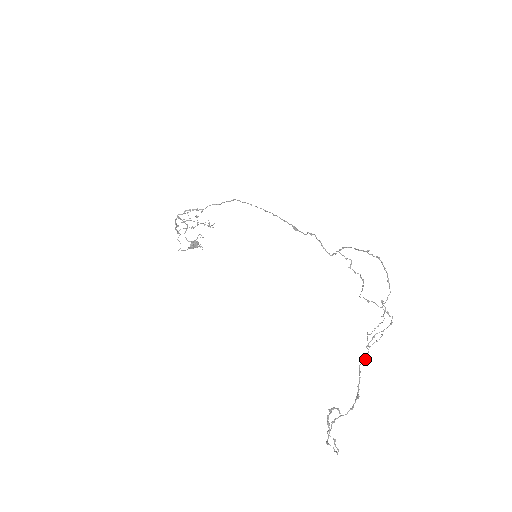
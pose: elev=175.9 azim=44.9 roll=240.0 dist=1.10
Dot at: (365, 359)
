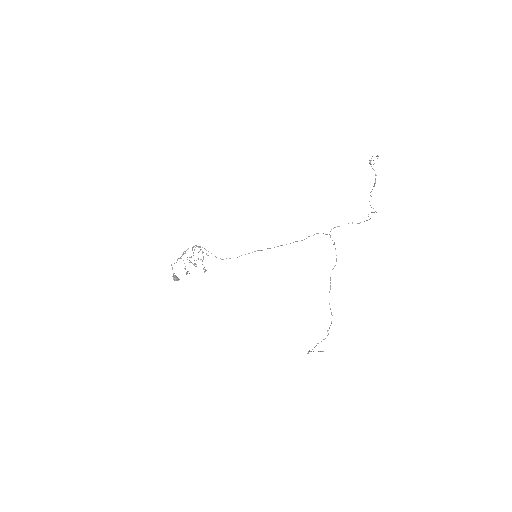
Dot at: (371, 196)
